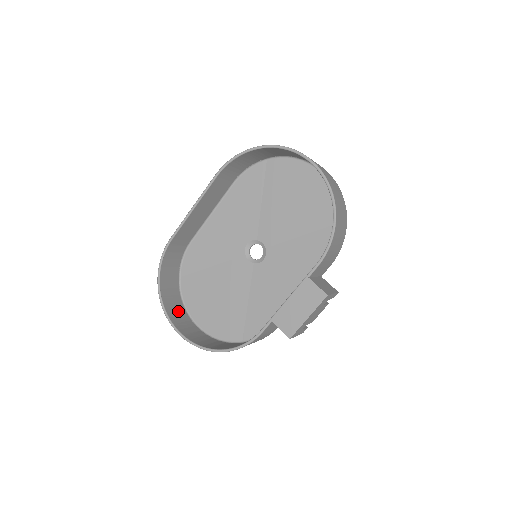
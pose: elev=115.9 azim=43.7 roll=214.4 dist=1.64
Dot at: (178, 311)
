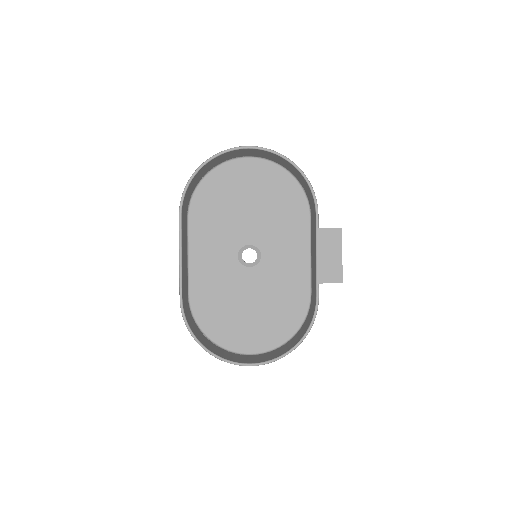
Dot at: (229, 355)
